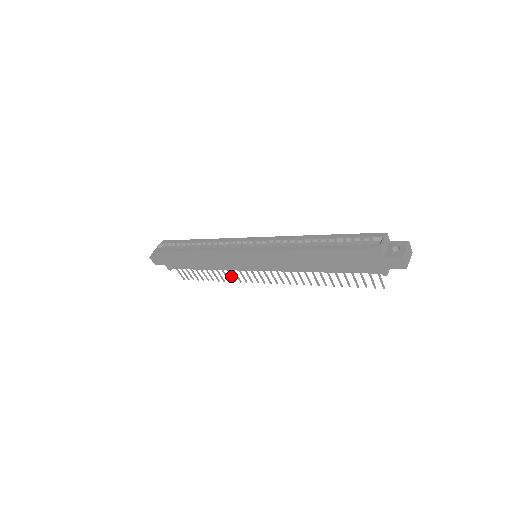
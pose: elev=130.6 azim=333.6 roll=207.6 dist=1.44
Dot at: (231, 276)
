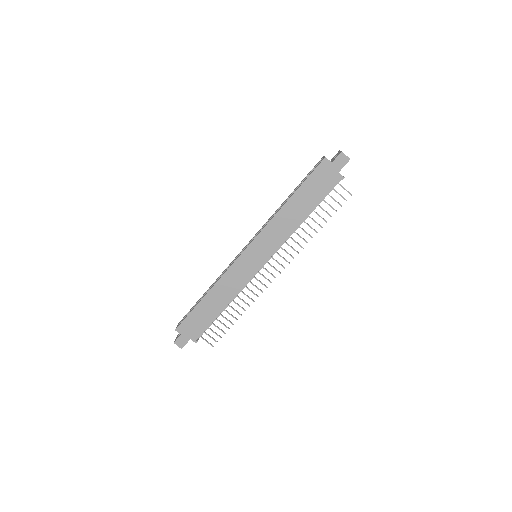
Dot at: (248, 297)
